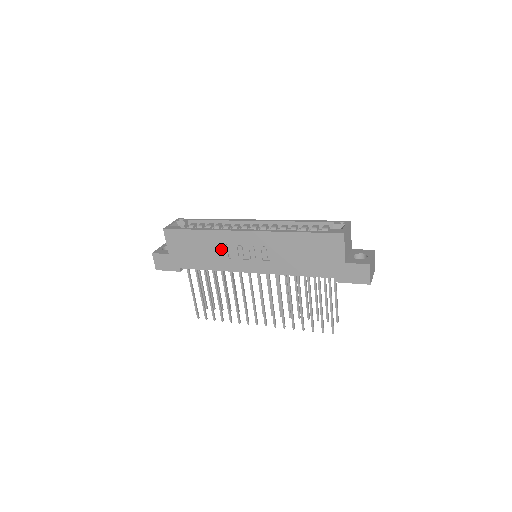
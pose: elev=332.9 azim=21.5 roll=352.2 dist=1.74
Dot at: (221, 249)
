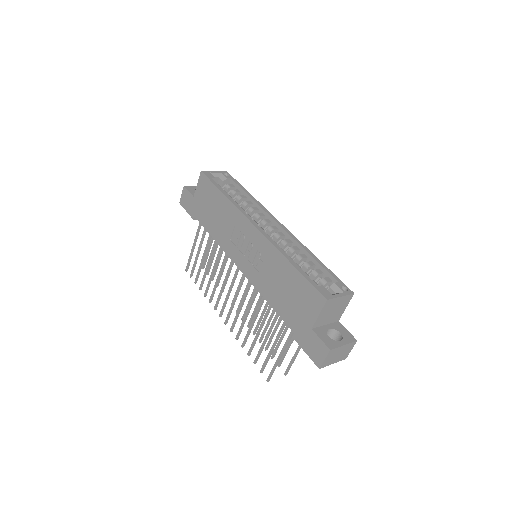
Dot at: (229, 226)
